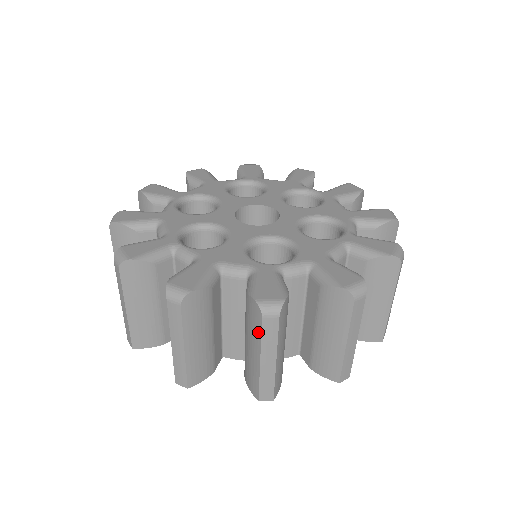
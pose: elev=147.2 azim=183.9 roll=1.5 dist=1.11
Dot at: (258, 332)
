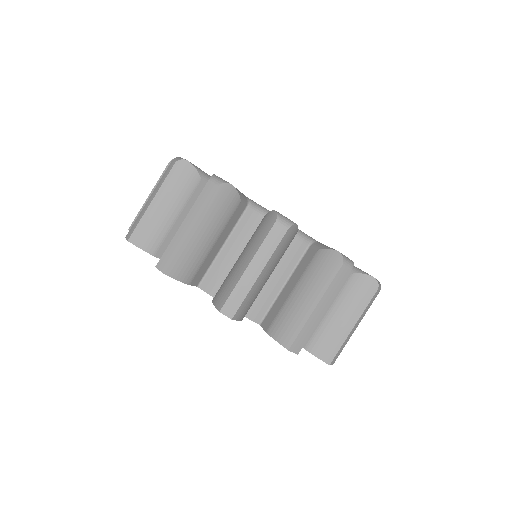
Dot at: (329, 279)
